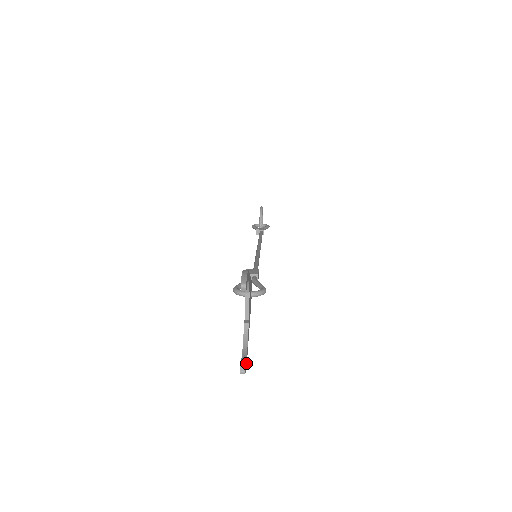
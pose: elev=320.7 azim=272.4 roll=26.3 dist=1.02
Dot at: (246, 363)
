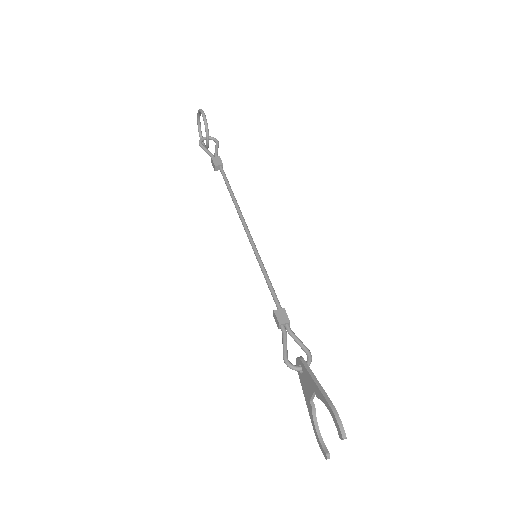
Dot at: (321, 438)
